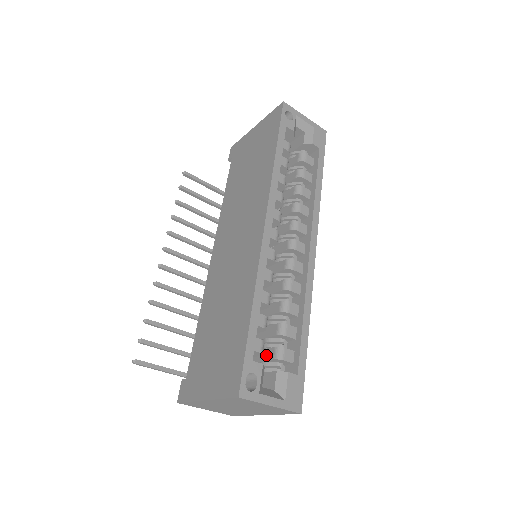
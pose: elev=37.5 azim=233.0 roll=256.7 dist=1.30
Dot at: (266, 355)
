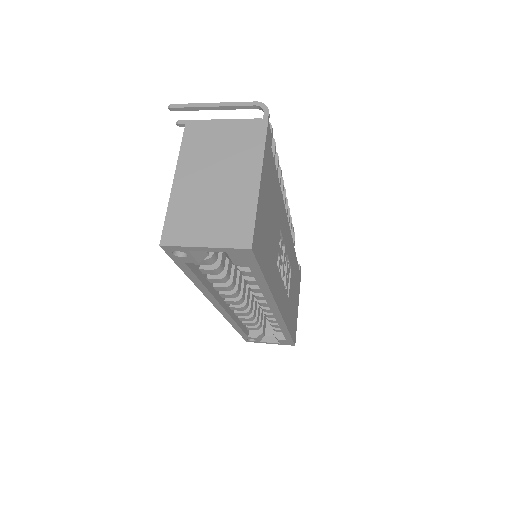
Dot at: occluded
